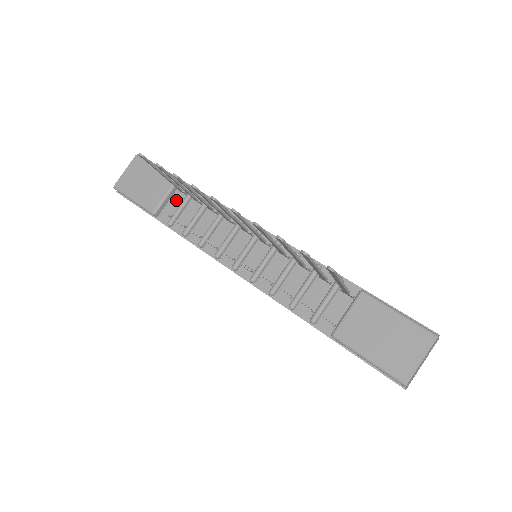
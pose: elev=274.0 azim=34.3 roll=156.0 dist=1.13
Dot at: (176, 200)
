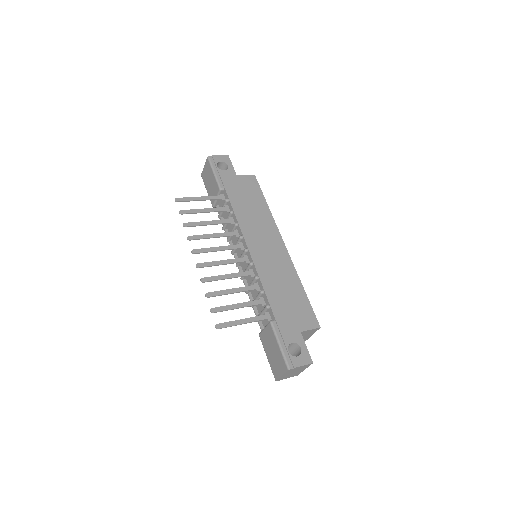
Dot at: (222, 201)
